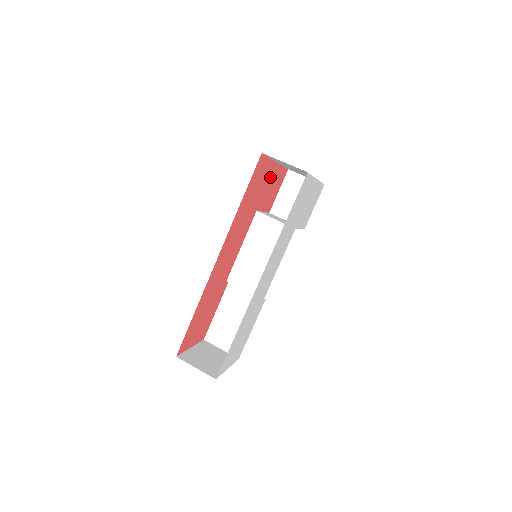
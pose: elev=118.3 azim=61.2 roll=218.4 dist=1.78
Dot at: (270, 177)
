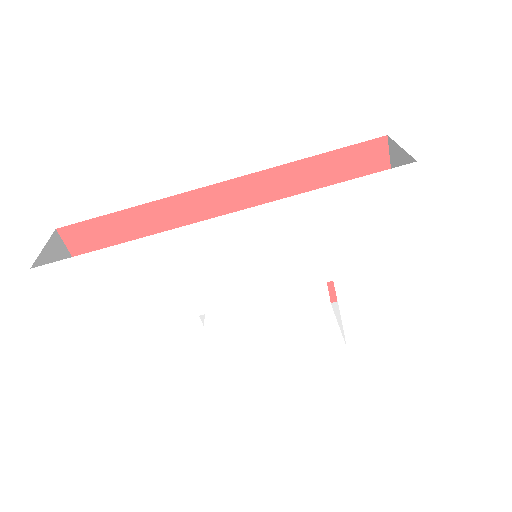
Dot at: occluded
